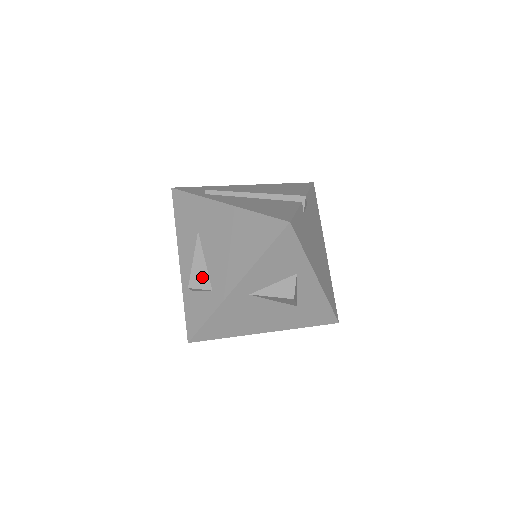
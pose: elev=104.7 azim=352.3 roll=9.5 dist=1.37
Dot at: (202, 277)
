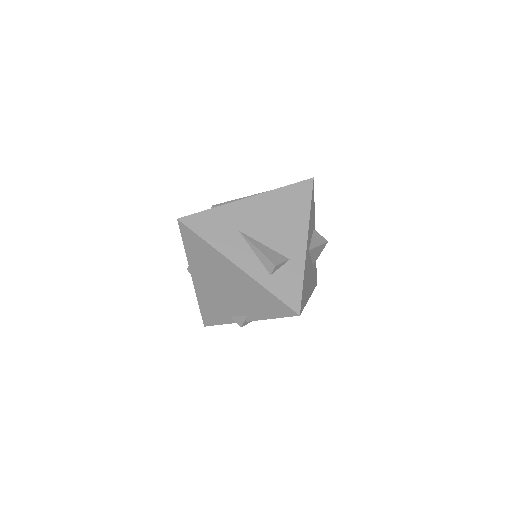
Dot at: (275, 255)
